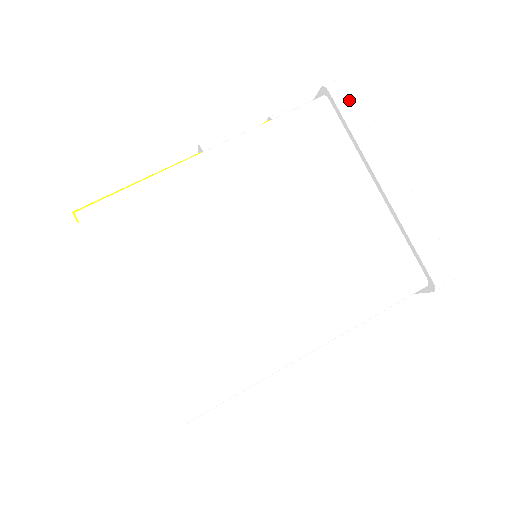
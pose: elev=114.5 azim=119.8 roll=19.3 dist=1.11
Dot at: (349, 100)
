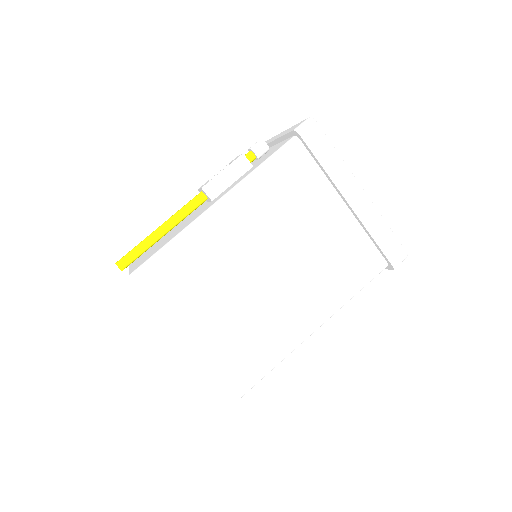
Dot at: (316, 139)
